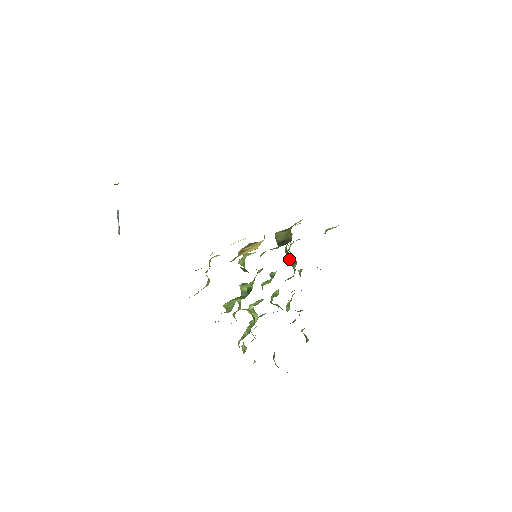
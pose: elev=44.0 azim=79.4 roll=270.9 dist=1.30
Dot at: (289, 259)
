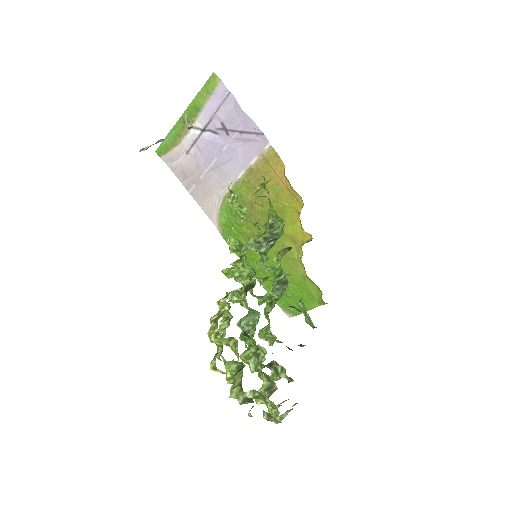
Dot at: (279, 284)
